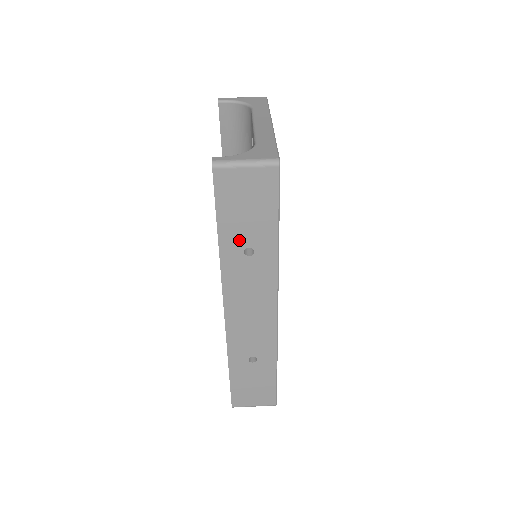
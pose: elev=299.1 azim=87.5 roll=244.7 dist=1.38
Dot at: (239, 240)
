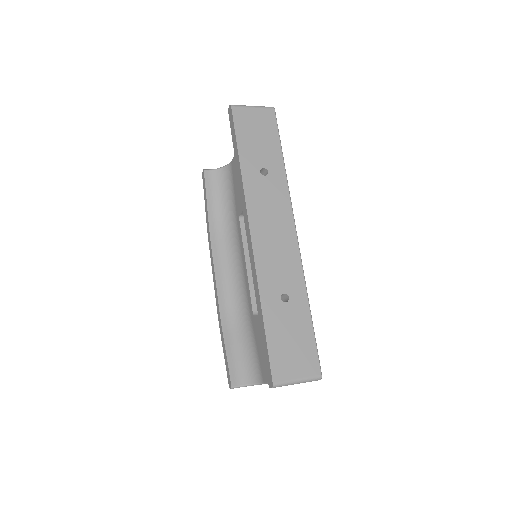
Dot at: (255, 161)
